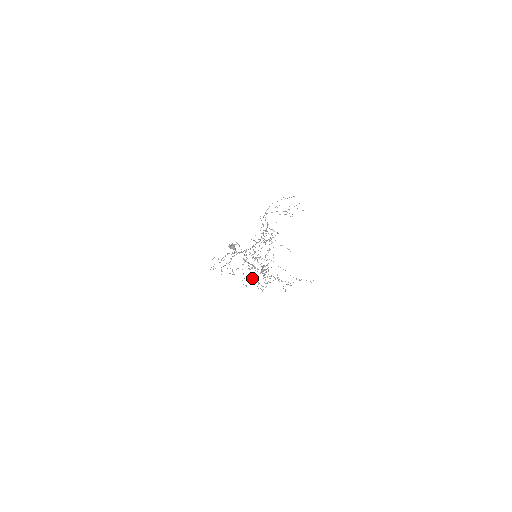
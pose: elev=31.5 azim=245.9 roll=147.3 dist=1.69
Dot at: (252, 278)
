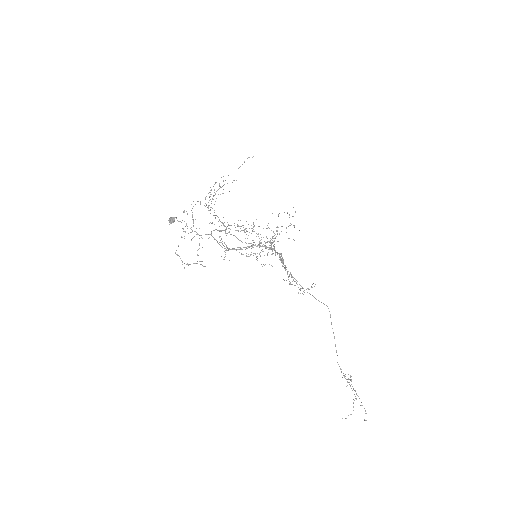
Dot at: occluded
